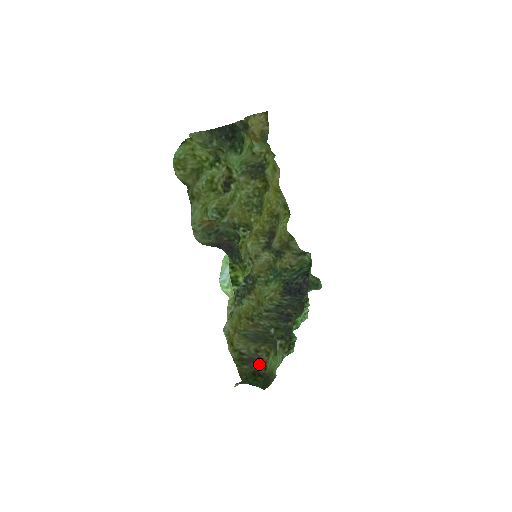
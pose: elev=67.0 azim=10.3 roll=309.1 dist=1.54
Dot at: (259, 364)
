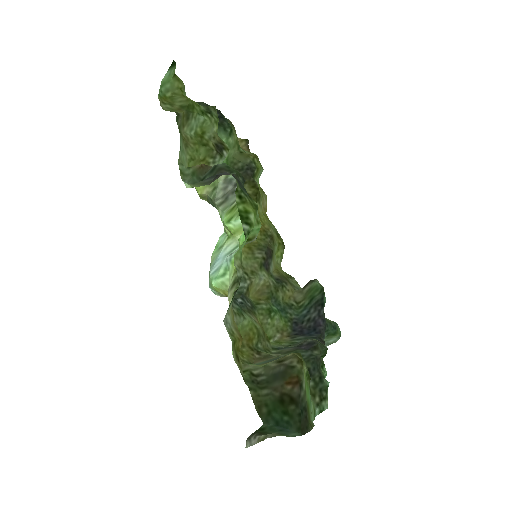
Dot at: (288, 378)
